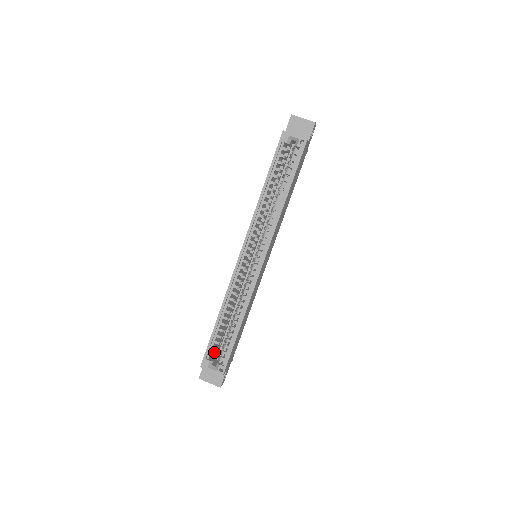
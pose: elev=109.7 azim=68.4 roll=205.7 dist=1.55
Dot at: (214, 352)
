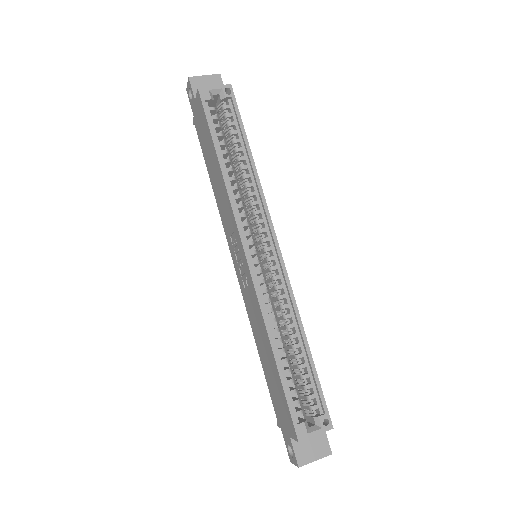
Dot at: (297, 409)
